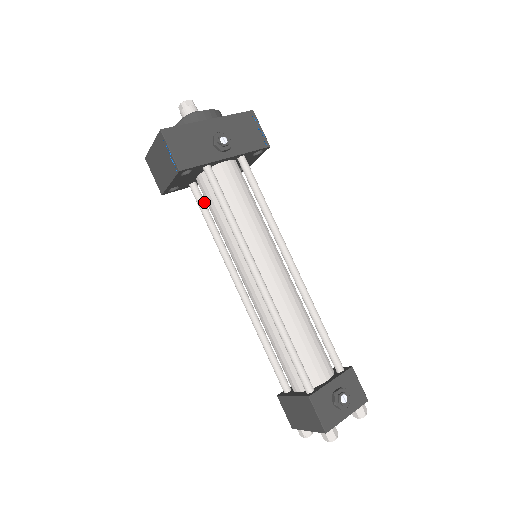
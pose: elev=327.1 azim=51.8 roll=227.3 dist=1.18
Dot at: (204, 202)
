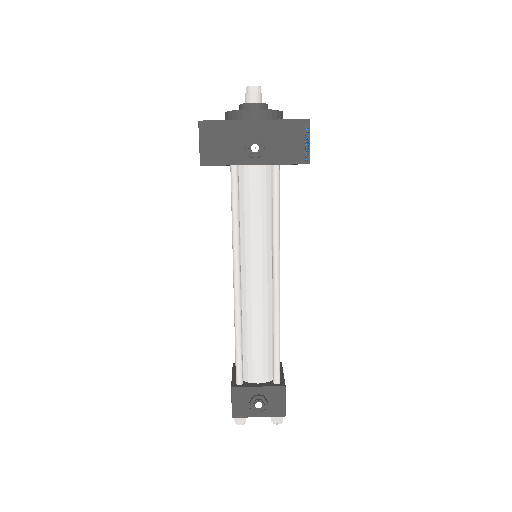
Dot at: occluded
